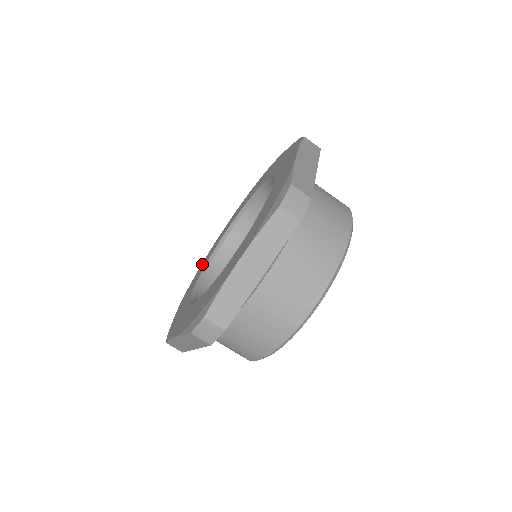
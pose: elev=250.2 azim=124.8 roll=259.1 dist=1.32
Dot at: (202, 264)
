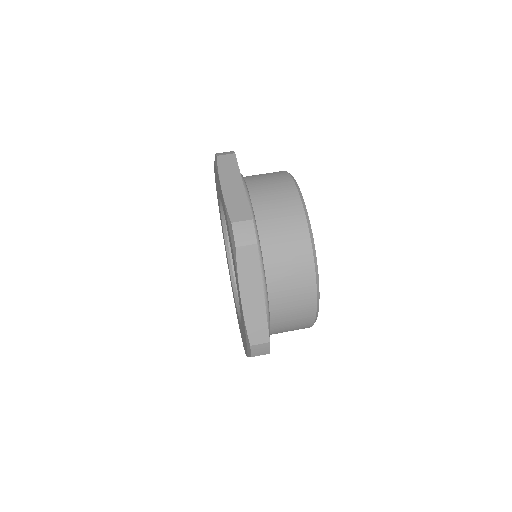
Dot at: occluded
